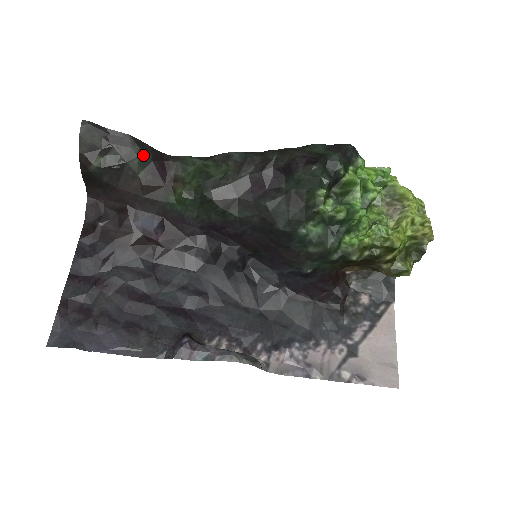
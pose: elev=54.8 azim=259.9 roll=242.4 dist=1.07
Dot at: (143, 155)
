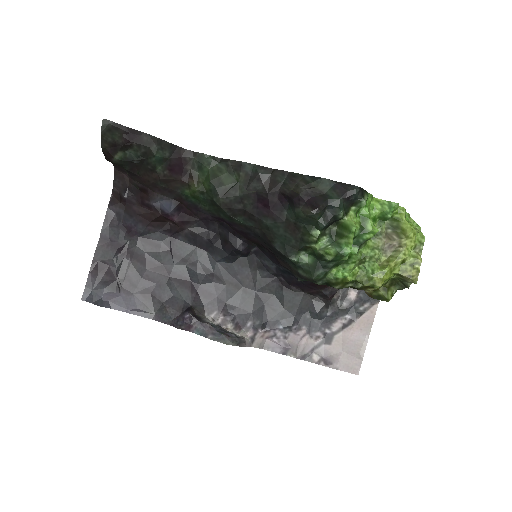
Dot at: (161, 153)
